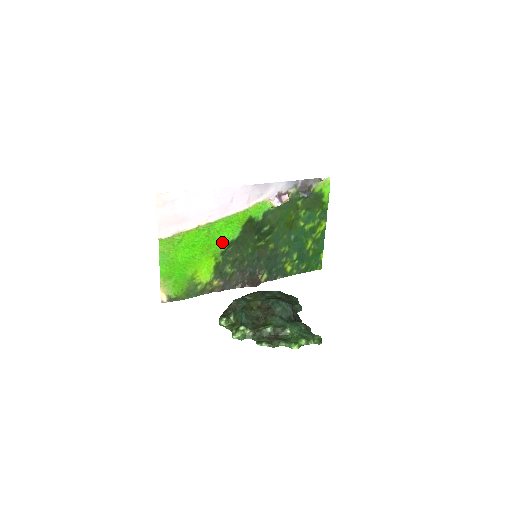
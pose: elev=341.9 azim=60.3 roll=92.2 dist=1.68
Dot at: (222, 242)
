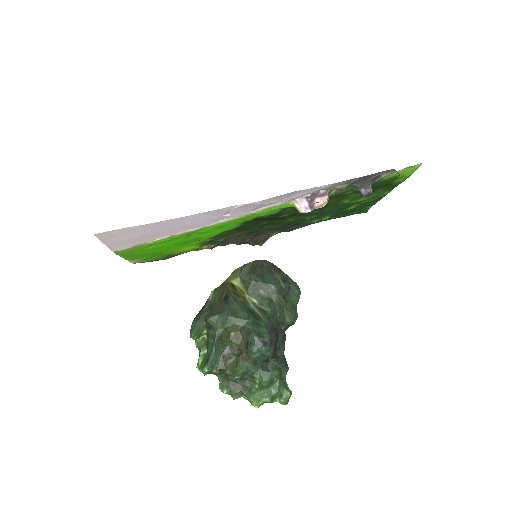
Dot at: (211, 235)
